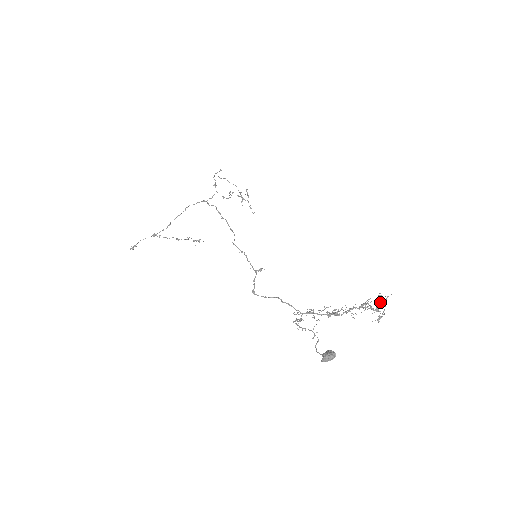
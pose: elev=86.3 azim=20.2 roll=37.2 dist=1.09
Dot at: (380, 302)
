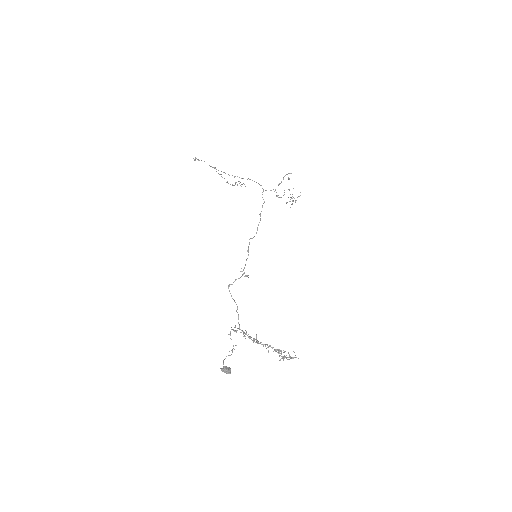
Dot at: occluded
